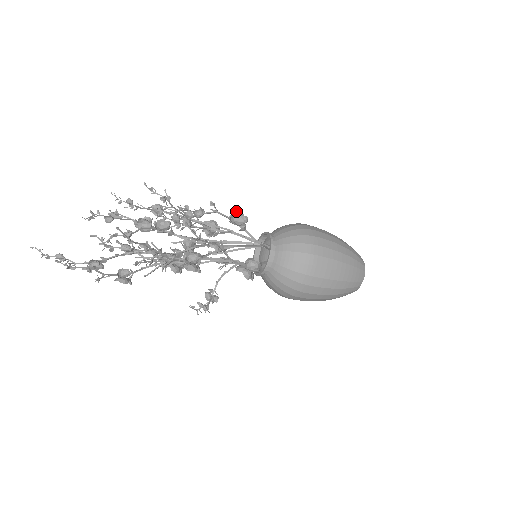
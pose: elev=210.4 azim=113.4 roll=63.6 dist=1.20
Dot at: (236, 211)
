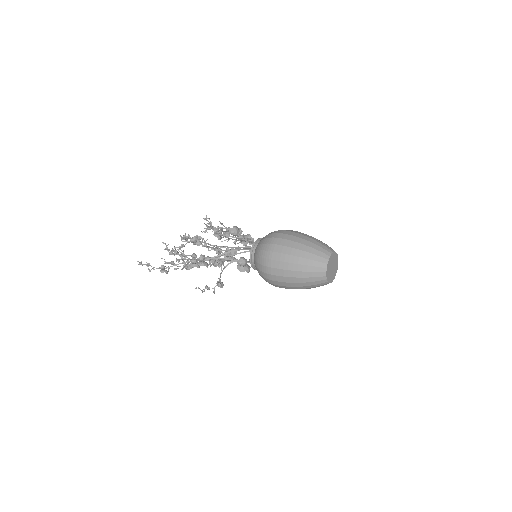
Dot at: (234, 226)
